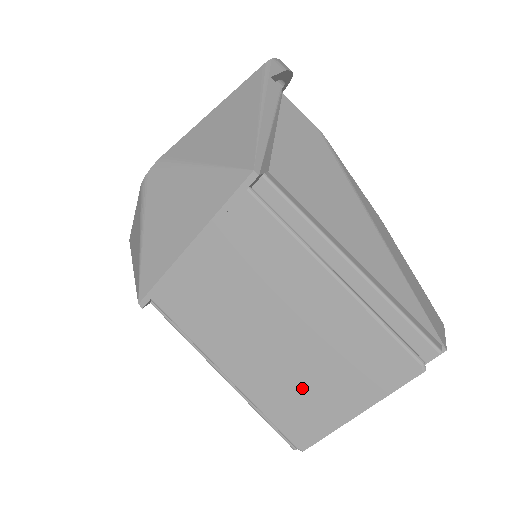
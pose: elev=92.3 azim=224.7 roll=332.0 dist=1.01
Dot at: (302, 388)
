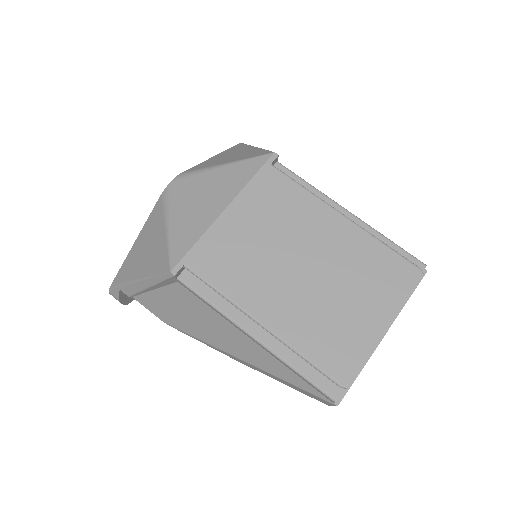
Dot at: (336, 316)
